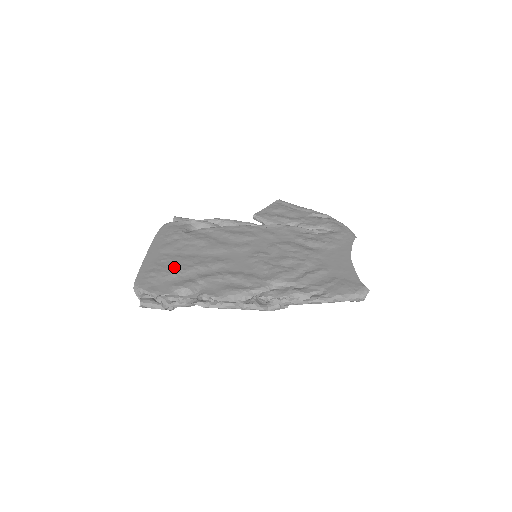
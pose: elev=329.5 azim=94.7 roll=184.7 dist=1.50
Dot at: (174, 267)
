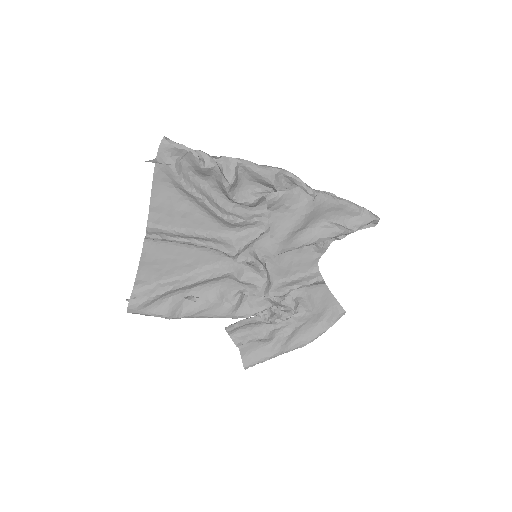
Dot at: (175, 207)
